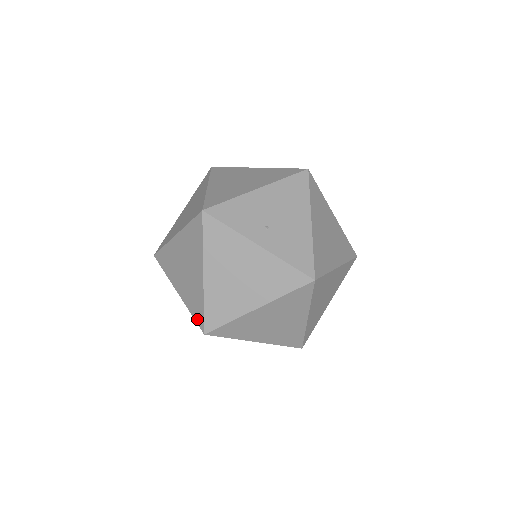
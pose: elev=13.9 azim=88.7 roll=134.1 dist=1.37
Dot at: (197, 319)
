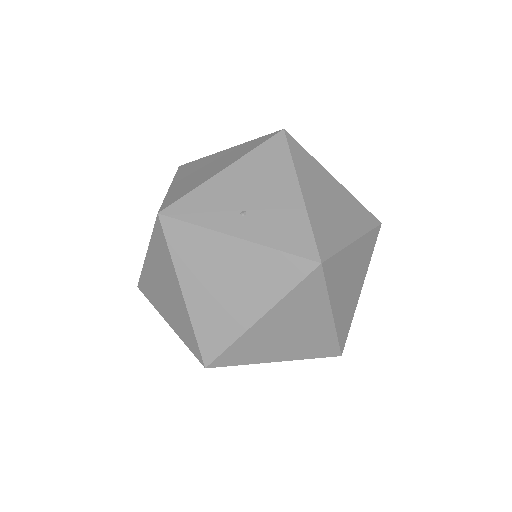
Dot at: (193, 351)
